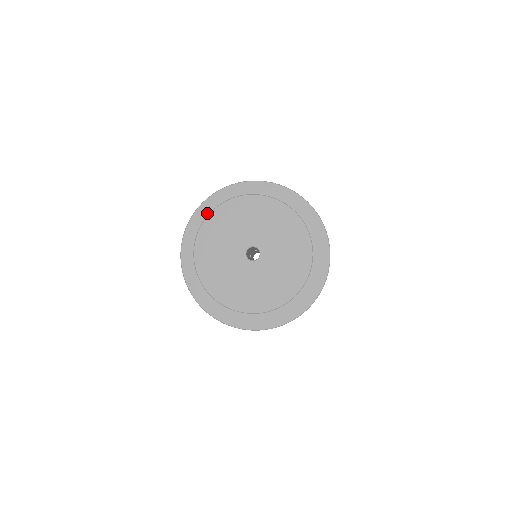
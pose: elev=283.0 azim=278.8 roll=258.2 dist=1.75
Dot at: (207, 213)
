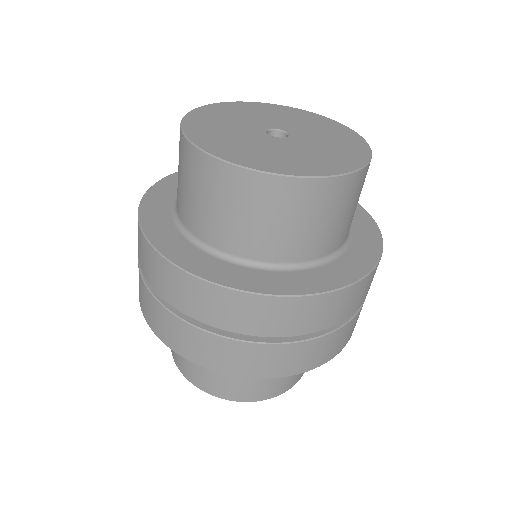
Dot at: occluded
